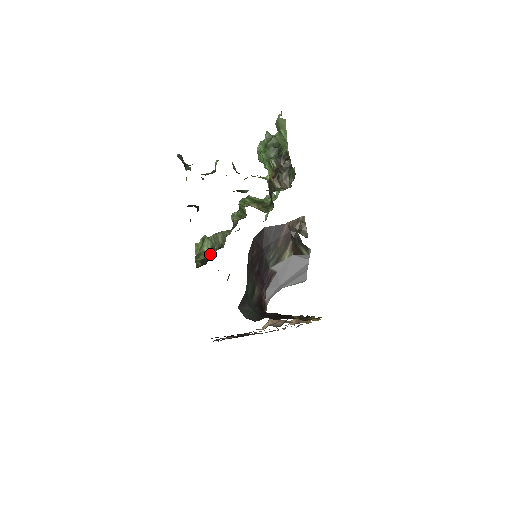
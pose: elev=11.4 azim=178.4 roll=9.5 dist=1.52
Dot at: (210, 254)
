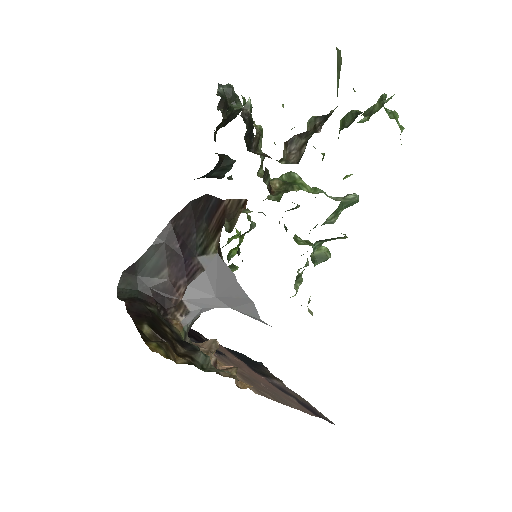
Dot at: occluded
